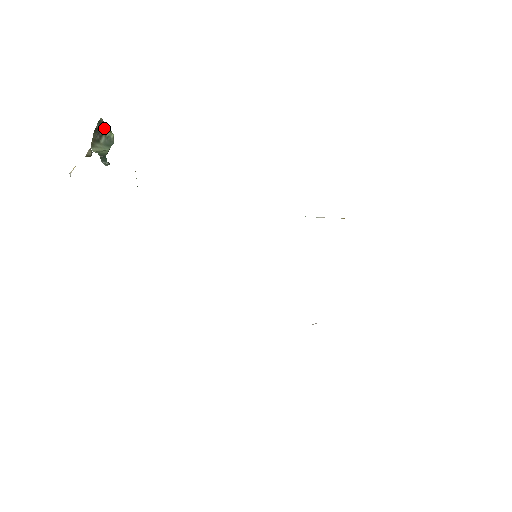
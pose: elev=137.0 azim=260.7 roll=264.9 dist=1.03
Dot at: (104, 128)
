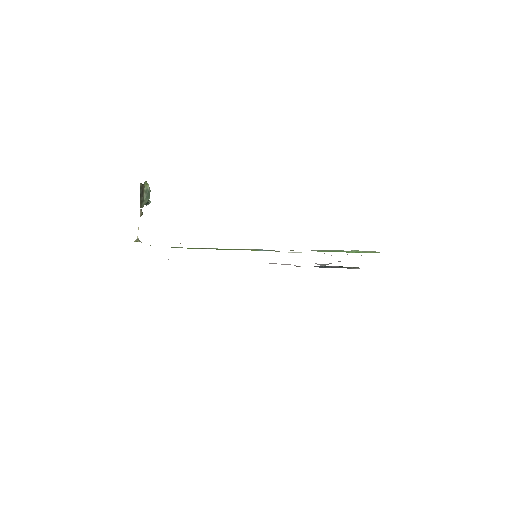
Dot at: (143, 187)
